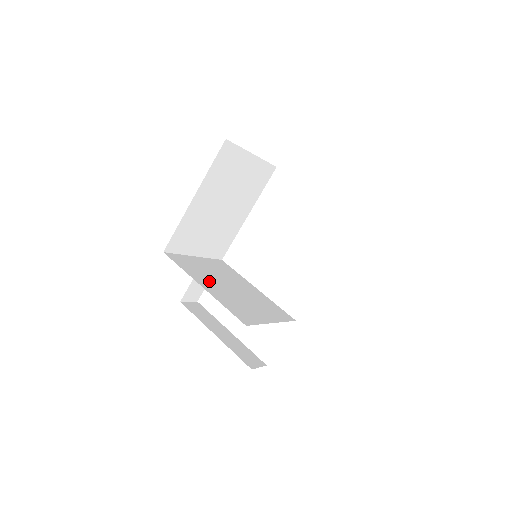
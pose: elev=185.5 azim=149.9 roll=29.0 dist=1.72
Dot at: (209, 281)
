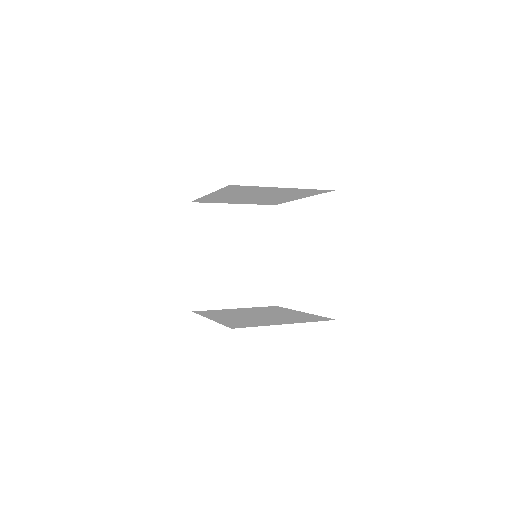
Dot at: (210, 247)
